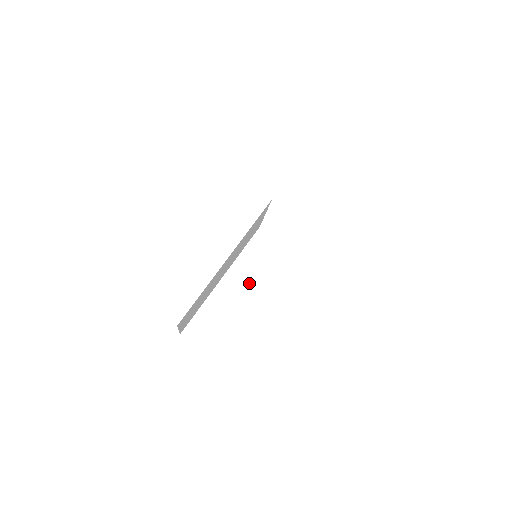
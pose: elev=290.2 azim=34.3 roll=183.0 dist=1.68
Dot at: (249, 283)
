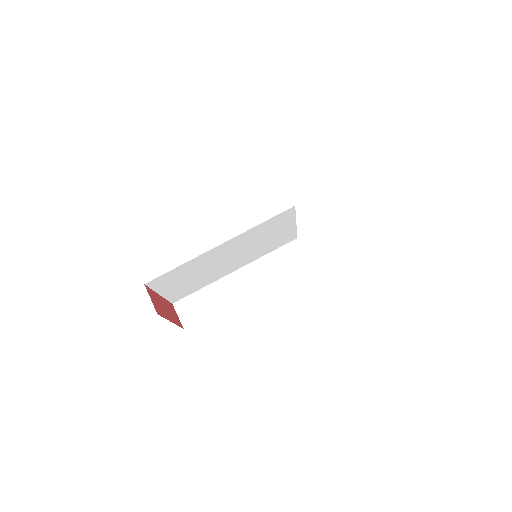
Dot at: (258, 287)
